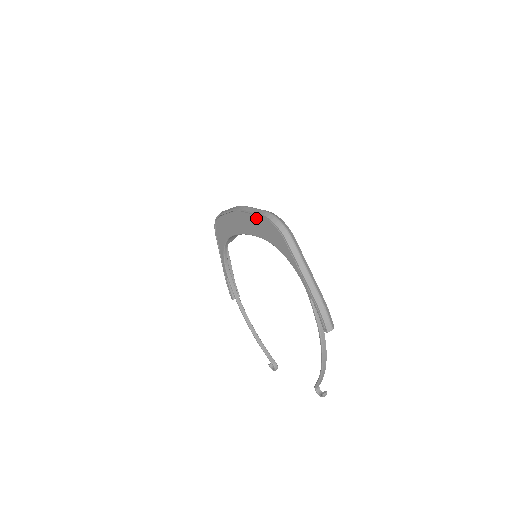
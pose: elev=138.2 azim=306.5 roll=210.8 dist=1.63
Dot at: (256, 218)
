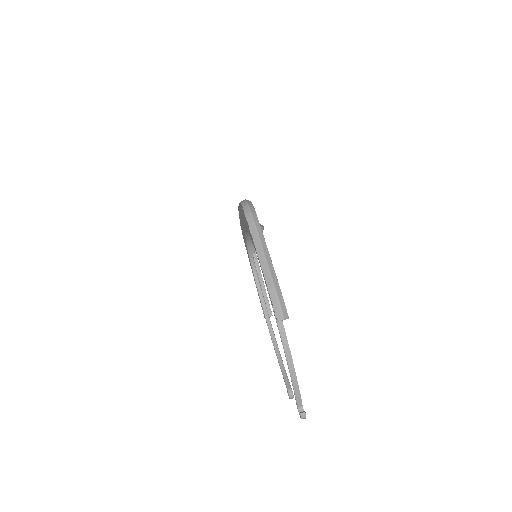
Dot at: occluded
